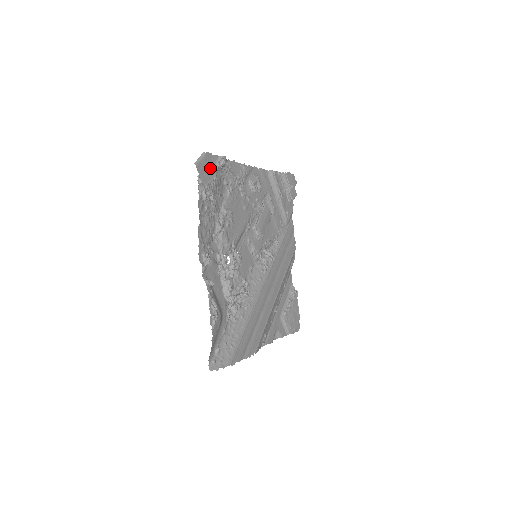
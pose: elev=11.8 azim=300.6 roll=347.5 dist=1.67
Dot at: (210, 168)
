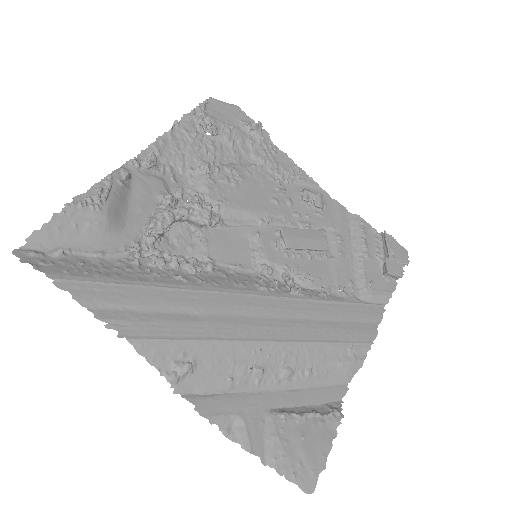
Dot at: (232, 118)
